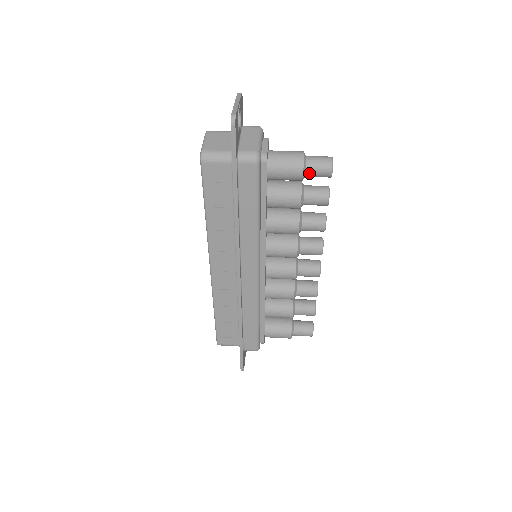
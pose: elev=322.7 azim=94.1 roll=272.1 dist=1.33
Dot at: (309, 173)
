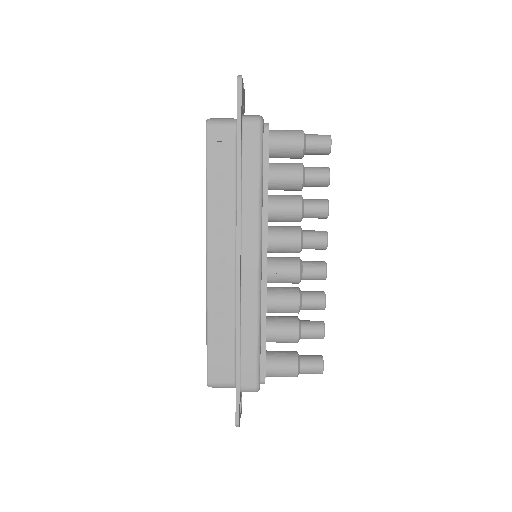
Dot at: (309, 146)
